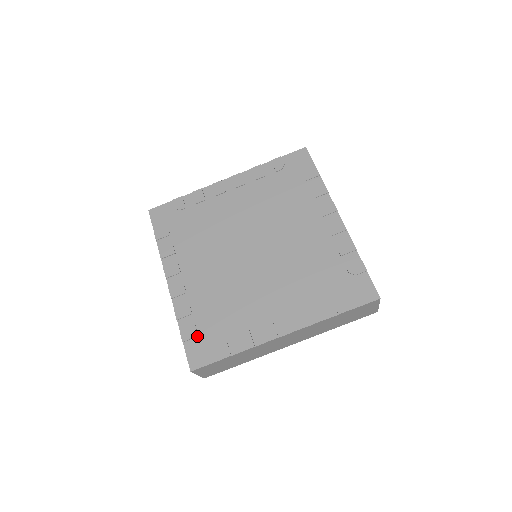
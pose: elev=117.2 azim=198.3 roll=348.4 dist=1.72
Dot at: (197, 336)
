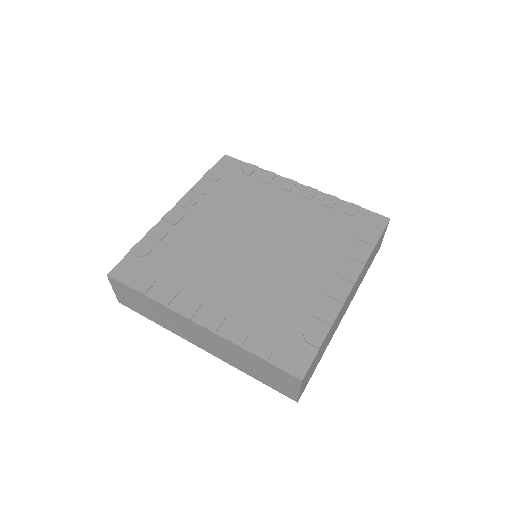
Dot at: (143, 258)
